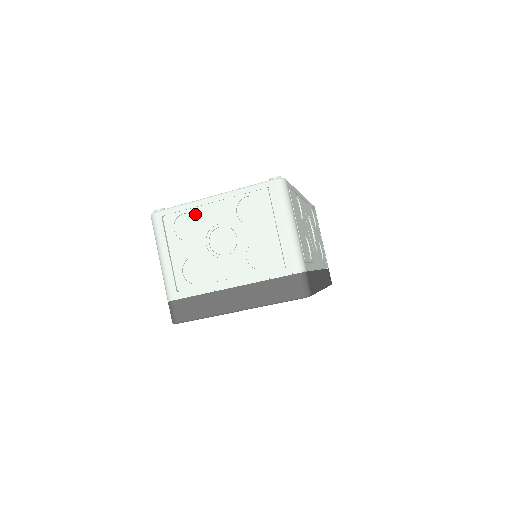
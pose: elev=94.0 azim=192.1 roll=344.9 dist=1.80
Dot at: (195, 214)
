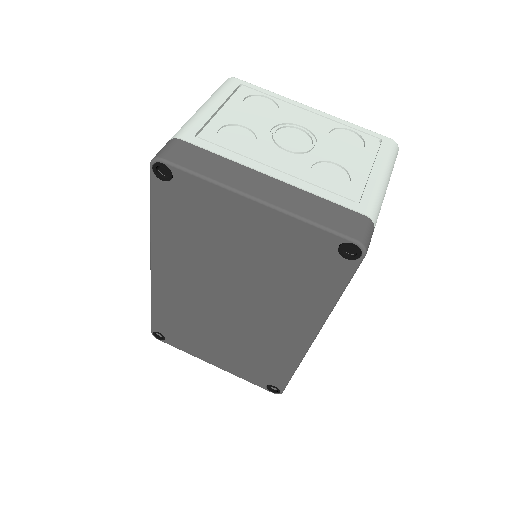
Dot at: (281, 105)
